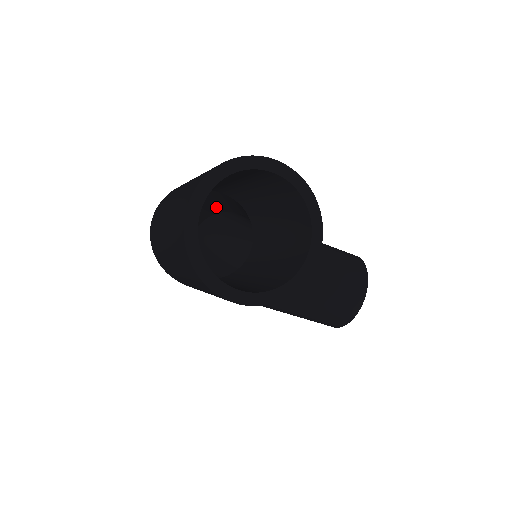
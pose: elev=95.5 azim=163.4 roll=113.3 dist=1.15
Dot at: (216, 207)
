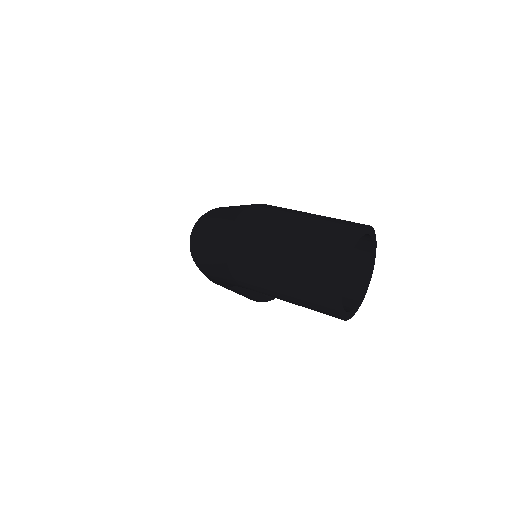
Dot at: occluded
